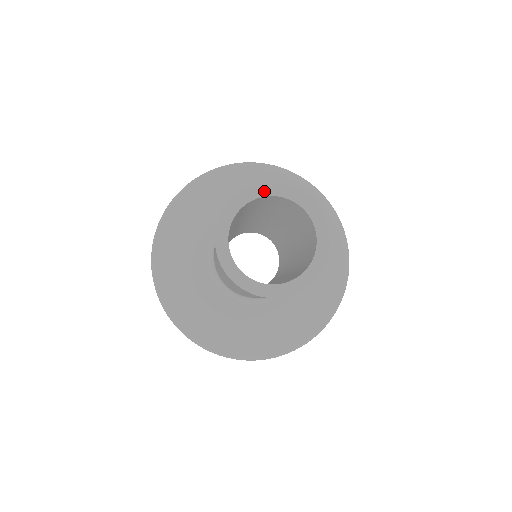
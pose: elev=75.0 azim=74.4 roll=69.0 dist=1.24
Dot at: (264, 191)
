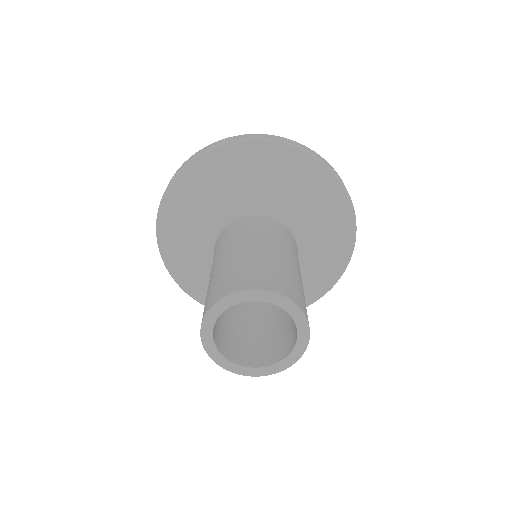
Dot at: (236, 299)
